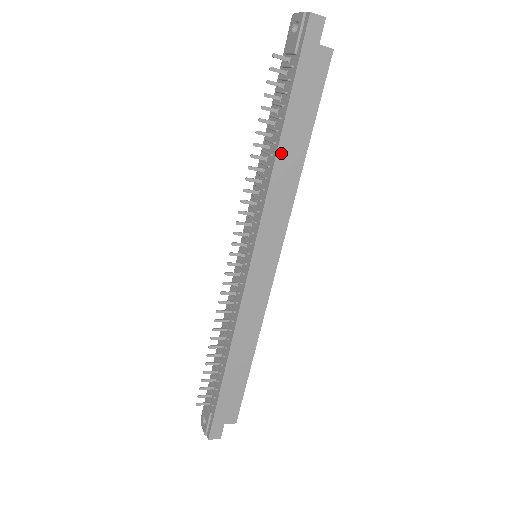
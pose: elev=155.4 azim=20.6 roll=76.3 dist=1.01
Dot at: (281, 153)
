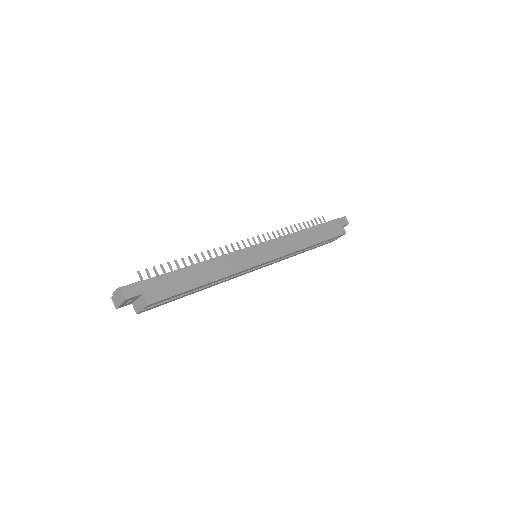
Dot at: (306, 231)
